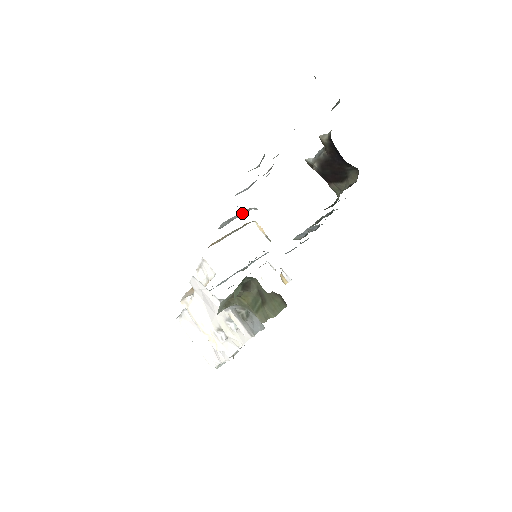
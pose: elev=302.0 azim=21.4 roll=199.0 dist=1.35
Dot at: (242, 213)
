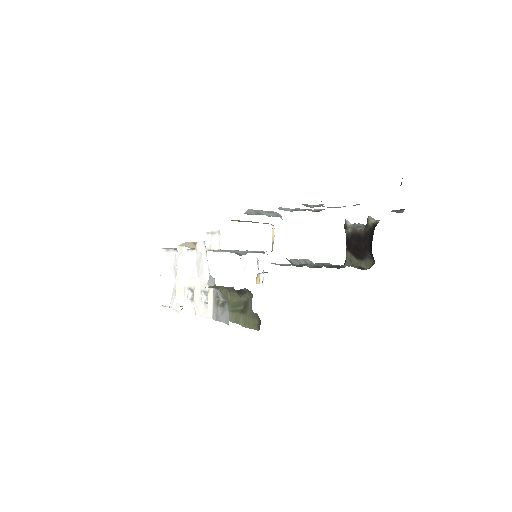
Dot at: (270, 213)
